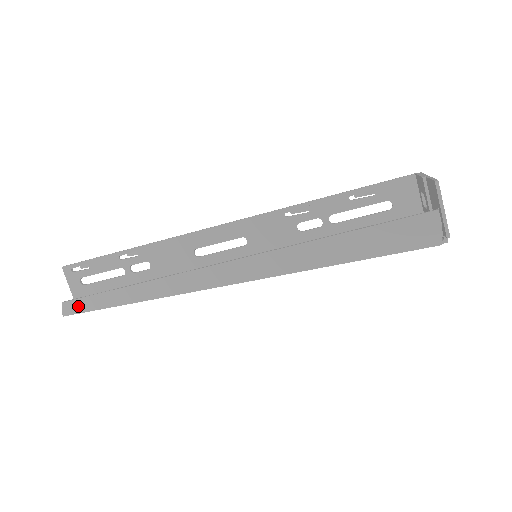
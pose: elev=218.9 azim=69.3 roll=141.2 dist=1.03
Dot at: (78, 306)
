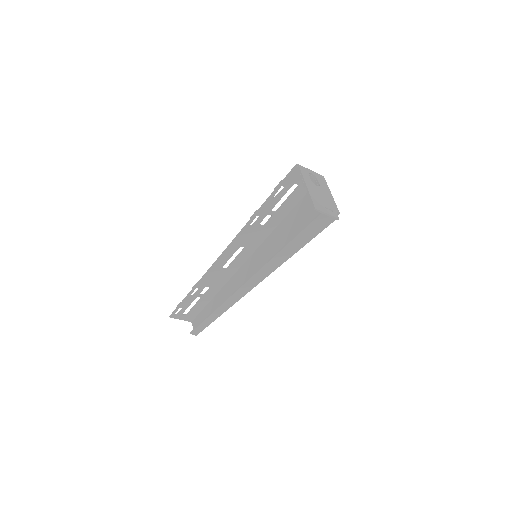
Dot at: (199, 330)
